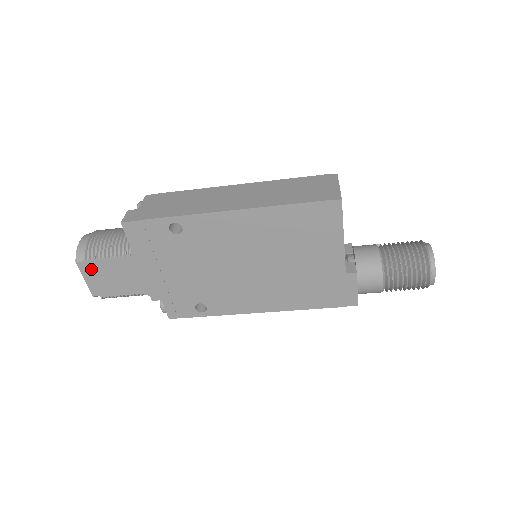
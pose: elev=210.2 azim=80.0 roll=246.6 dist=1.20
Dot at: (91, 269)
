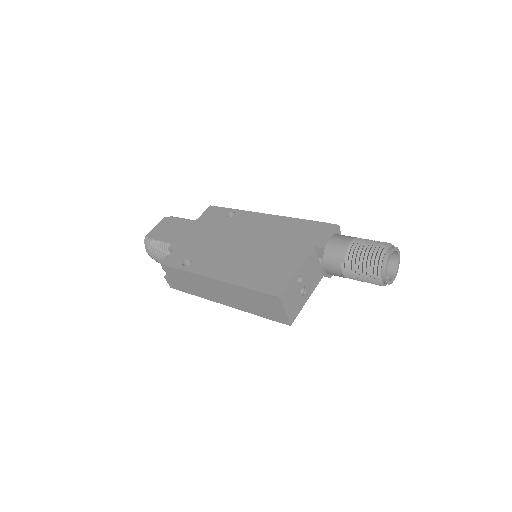
Dot at: occluded
